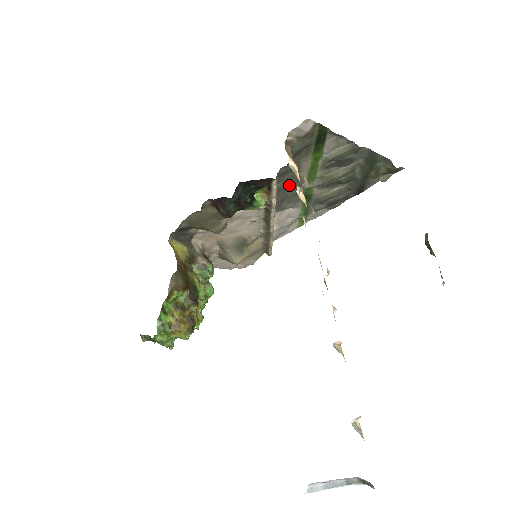
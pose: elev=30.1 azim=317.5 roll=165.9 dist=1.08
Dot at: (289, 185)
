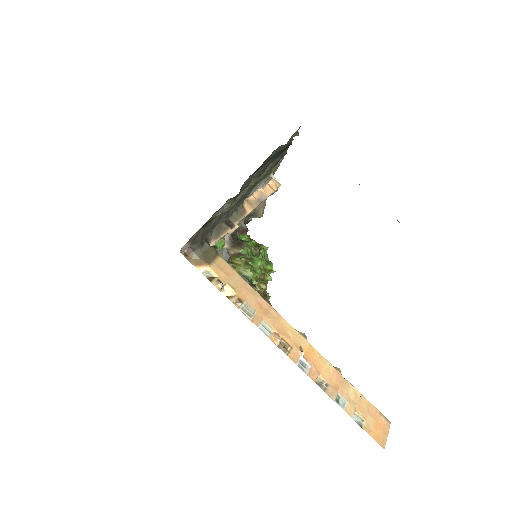
Dot at: (228, 211)
